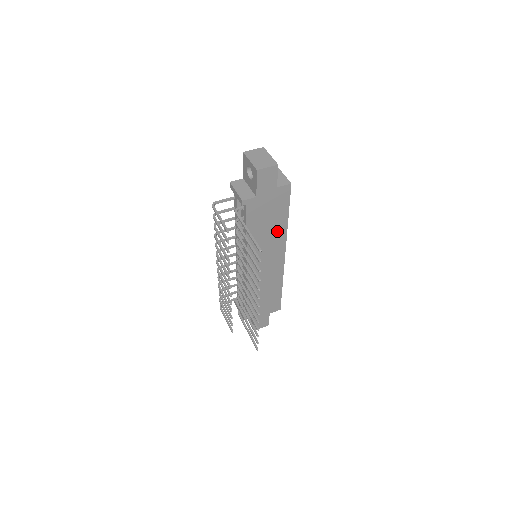
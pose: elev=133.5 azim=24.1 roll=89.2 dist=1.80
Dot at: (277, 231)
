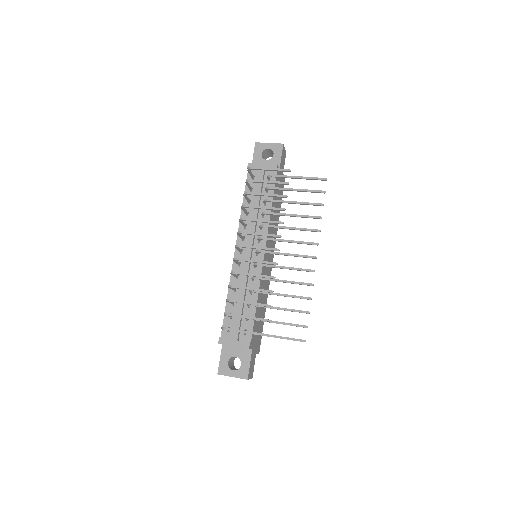
Dot at: (276, 224)
